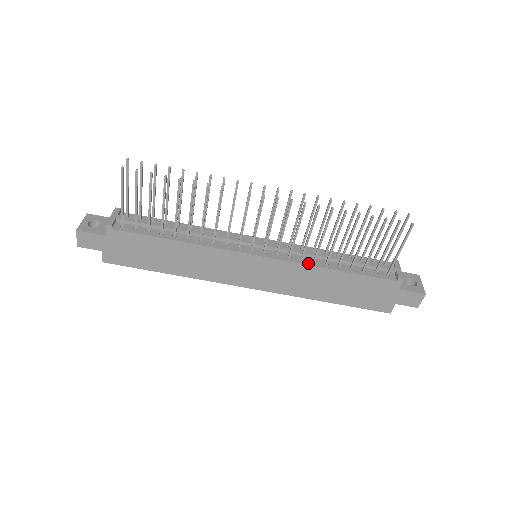
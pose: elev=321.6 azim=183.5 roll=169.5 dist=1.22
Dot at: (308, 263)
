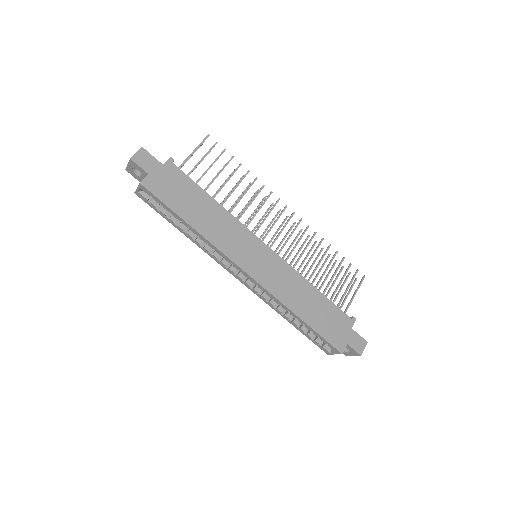
Dot at: (297, 273)
